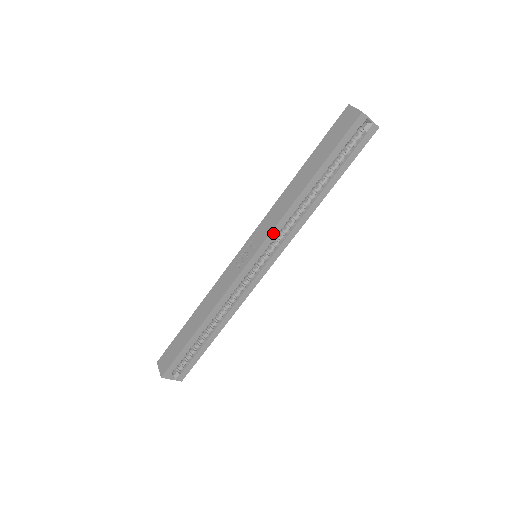
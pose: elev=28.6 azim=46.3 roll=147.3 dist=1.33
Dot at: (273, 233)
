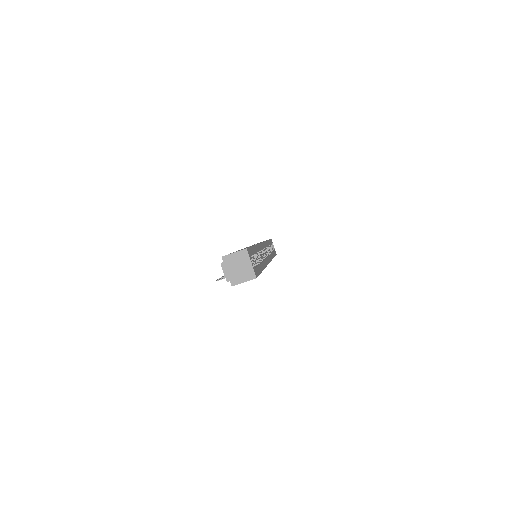
Dot at: (265, 243)
